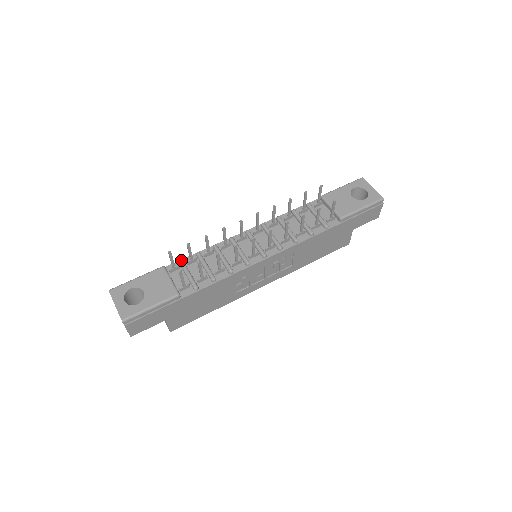
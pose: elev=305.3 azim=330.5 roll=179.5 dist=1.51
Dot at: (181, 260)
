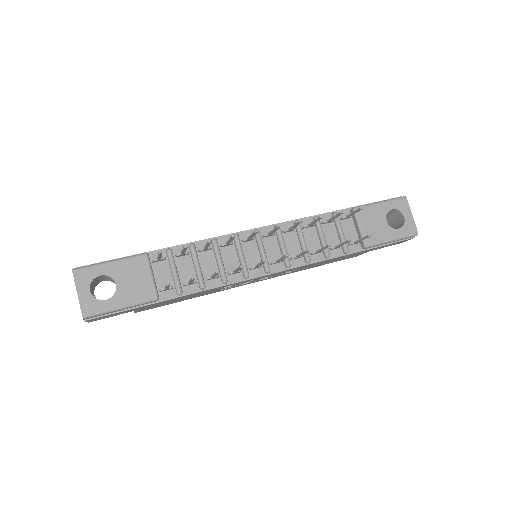
Dot at: (170, 250)
